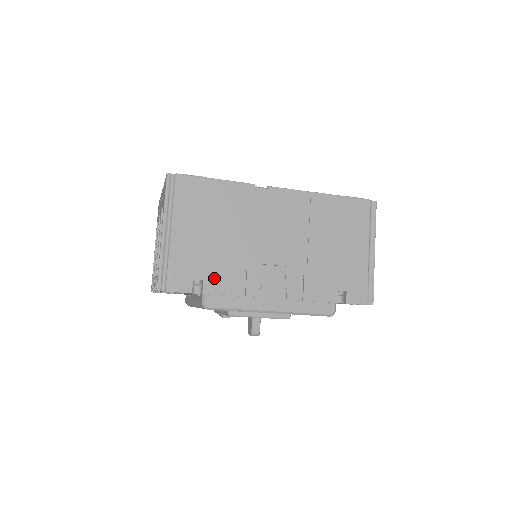
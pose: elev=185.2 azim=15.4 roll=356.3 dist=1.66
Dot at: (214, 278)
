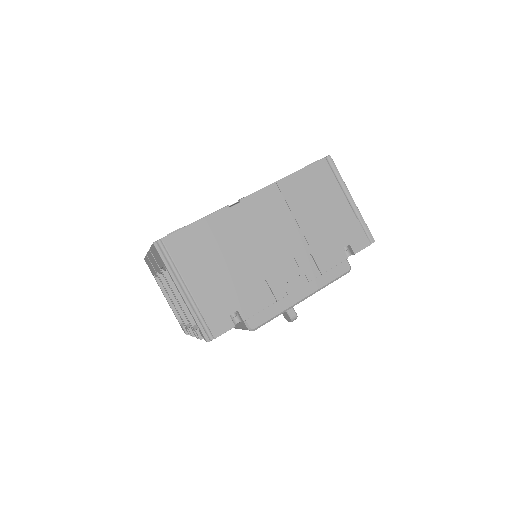
Dot at: (245, 303)
